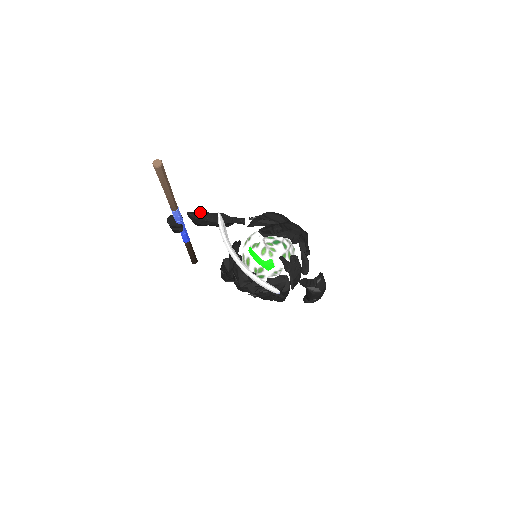
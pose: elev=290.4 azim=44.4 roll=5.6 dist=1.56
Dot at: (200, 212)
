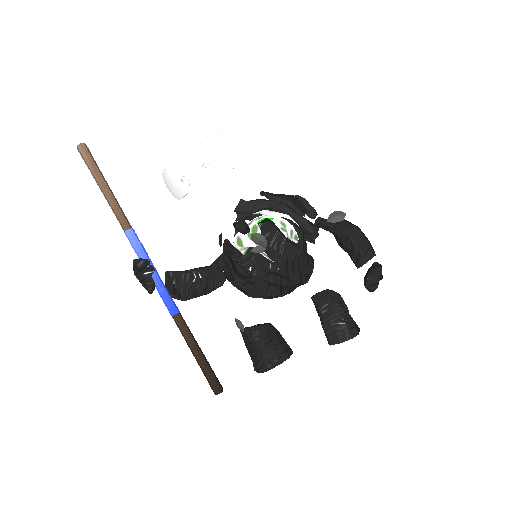
Dot at: occluded
